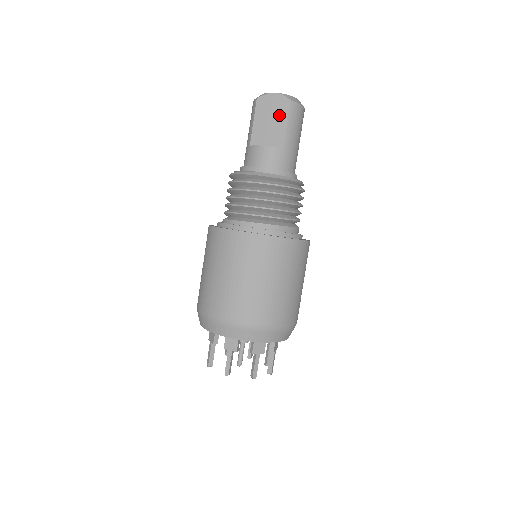
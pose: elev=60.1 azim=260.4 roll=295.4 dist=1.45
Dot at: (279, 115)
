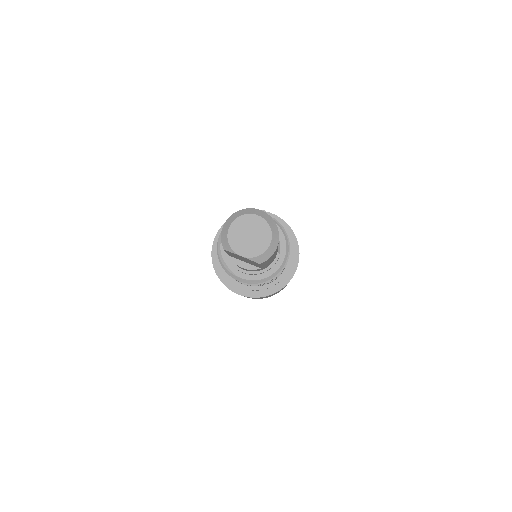
Dot at: occluded
